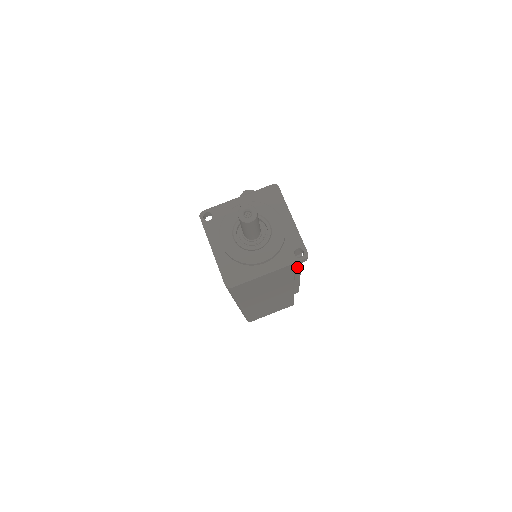
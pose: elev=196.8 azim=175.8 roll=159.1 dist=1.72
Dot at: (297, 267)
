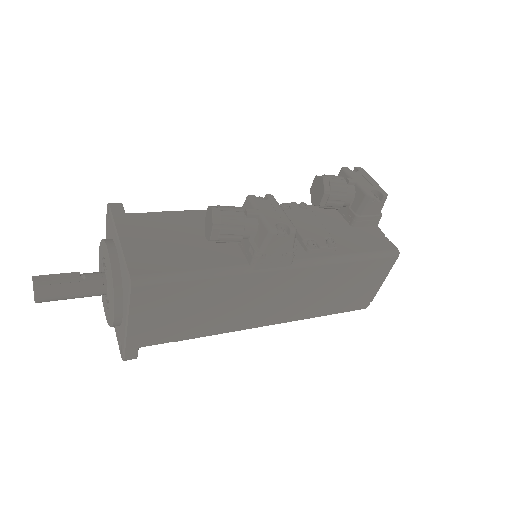
Dot at: occluded
